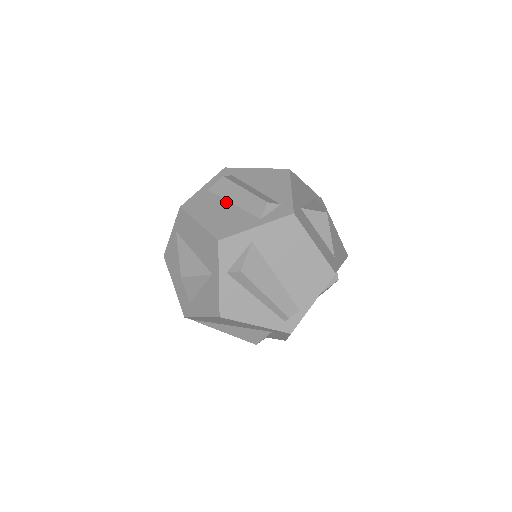
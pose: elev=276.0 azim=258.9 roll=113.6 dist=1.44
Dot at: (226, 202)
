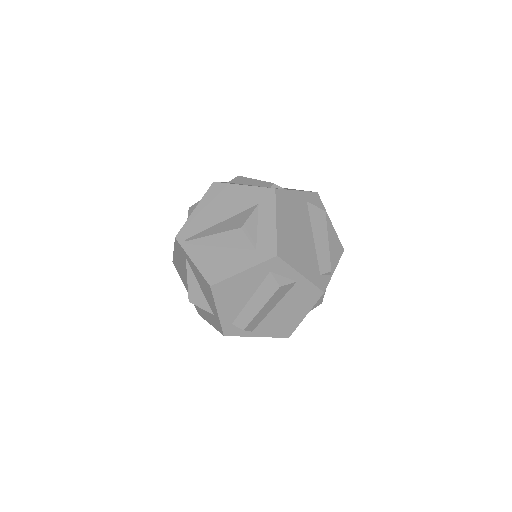
Dot at: occluded
